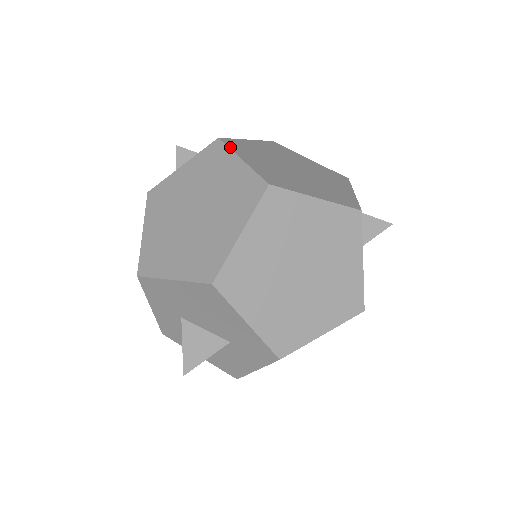
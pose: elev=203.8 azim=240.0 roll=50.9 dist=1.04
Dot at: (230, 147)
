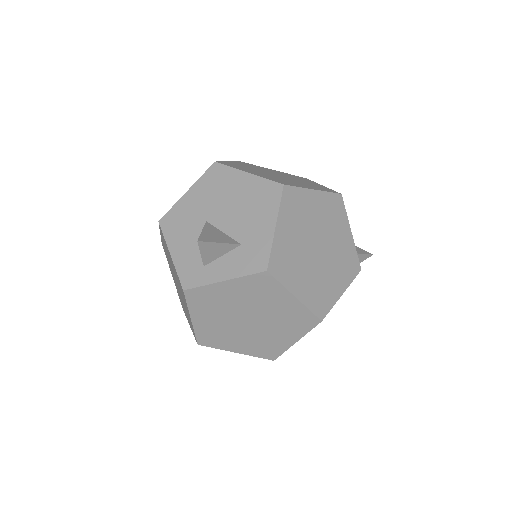
Dot at: (281, 282)
